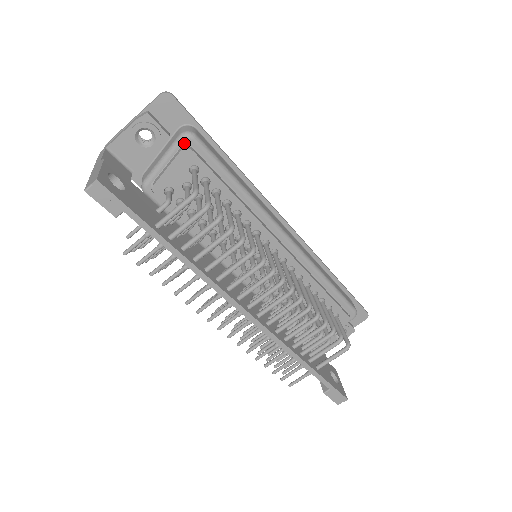
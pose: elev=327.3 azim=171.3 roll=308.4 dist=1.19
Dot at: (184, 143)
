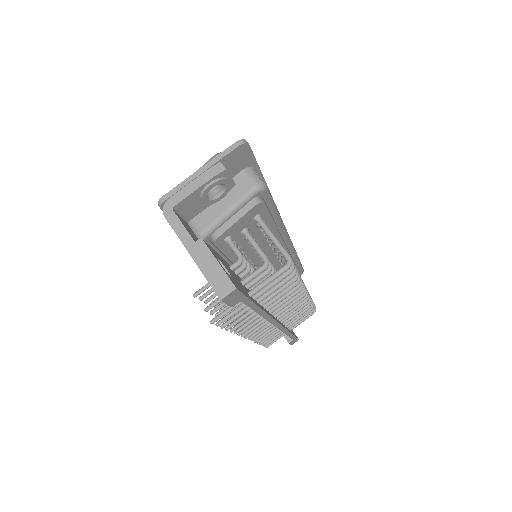
Dot at: (256, 196)
